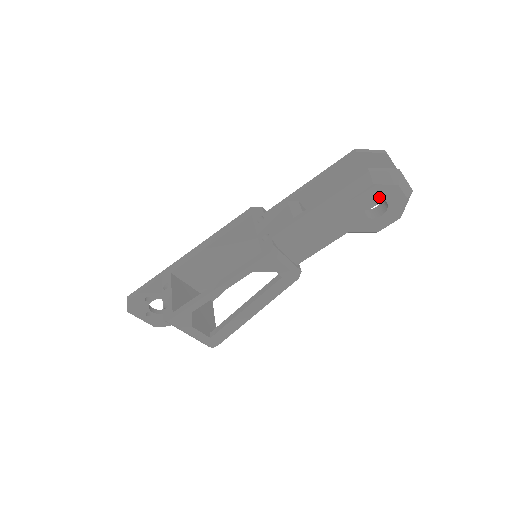
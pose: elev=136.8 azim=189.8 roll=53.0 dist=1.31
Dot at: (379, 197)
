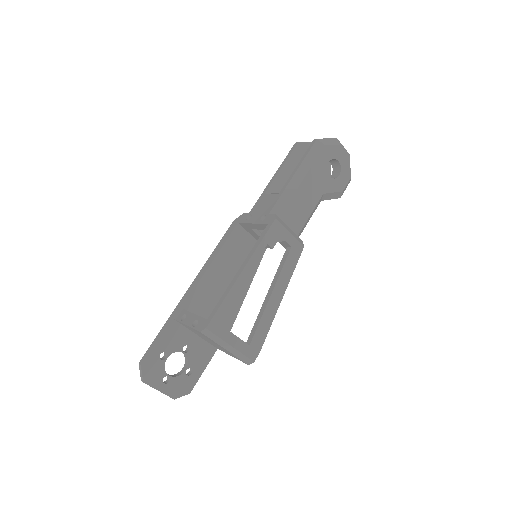
Dot at: (332, 157)
